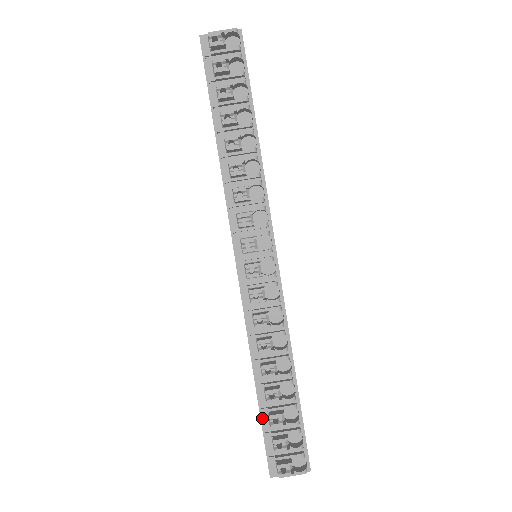
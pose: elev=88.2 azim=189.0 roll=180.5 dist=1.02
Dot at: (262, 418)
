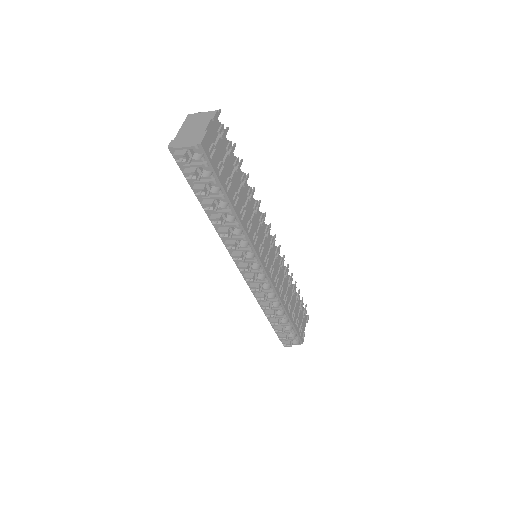
Dot at: occluded
